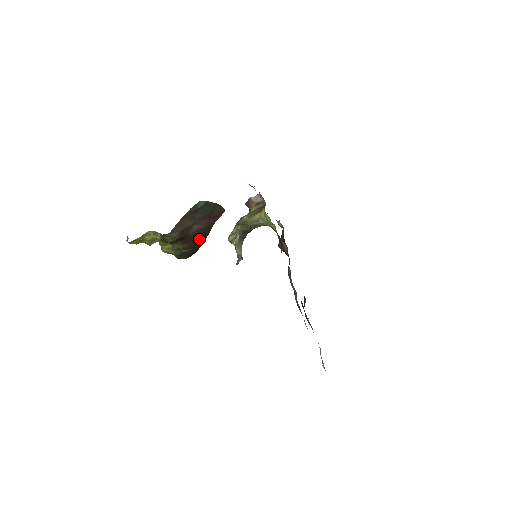
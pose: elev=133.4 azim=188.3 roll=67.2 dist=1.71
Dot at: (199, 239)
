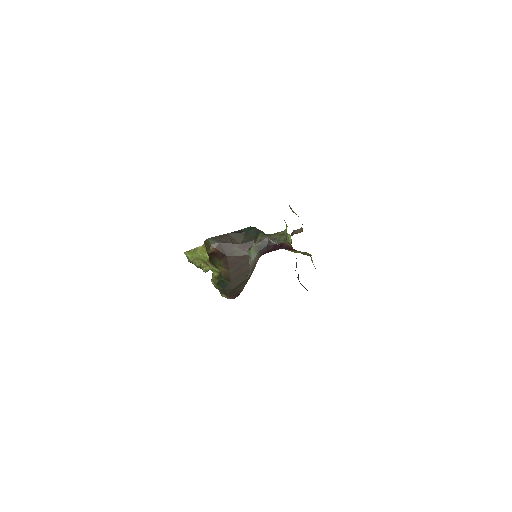
Dot at: (241, 272)
